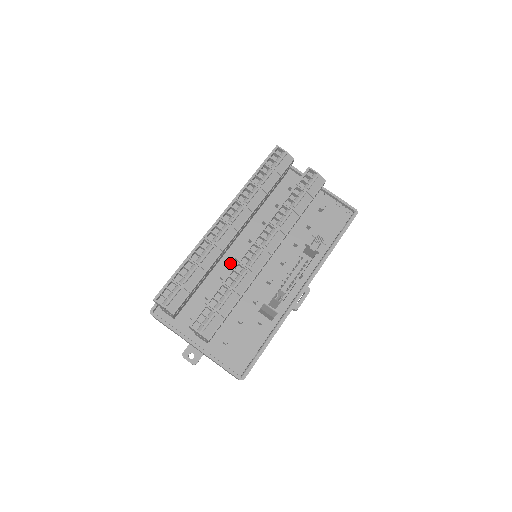
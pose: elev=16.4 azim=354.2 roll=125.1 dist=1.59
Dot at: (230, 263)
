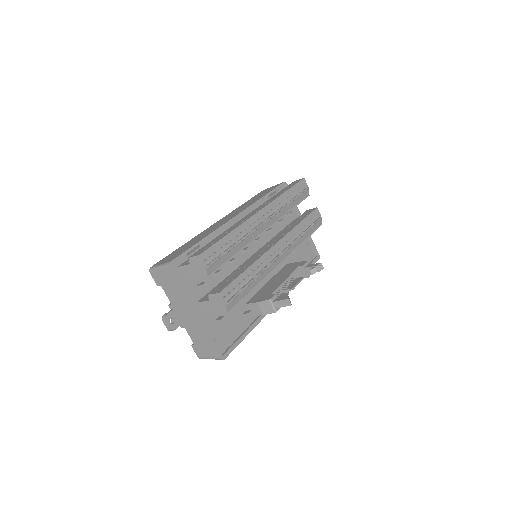
Dot at: occluded
